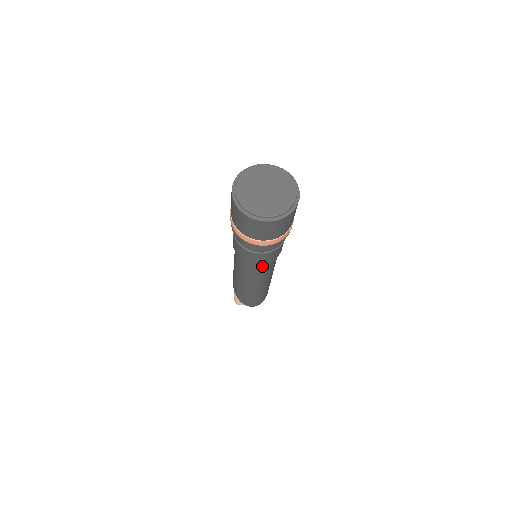
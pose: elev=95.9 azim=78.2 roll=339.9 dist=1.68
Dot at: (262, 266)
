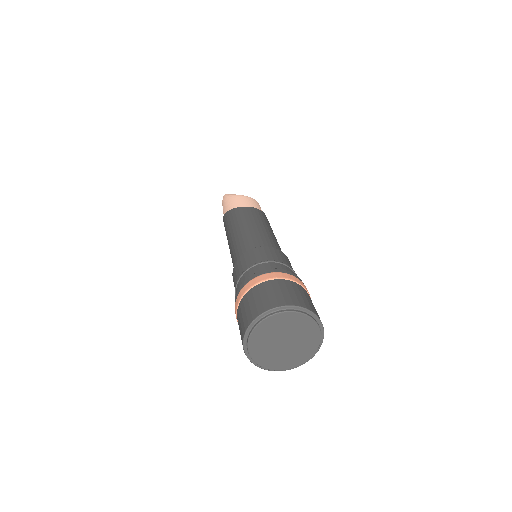
Dot at: occluded
